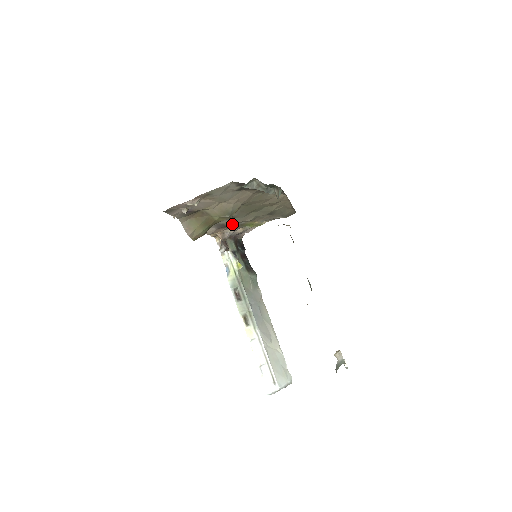
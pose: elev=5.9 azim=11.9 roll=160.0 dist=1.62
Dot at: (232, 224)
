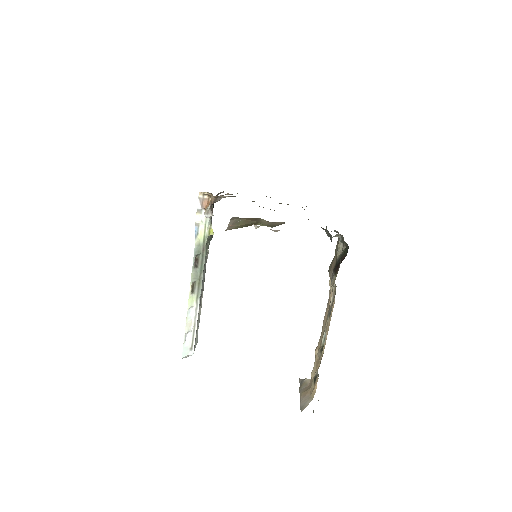
Dot at: occluded
